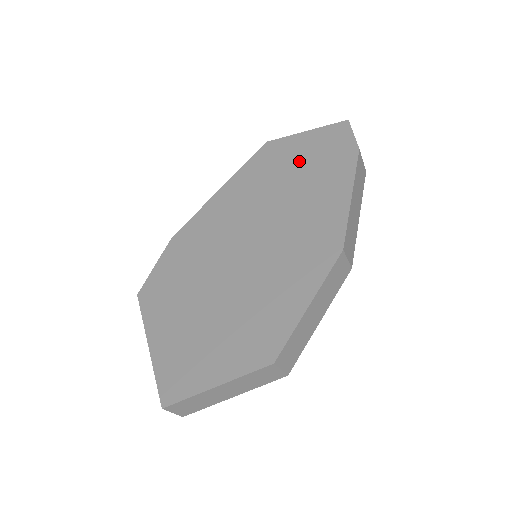
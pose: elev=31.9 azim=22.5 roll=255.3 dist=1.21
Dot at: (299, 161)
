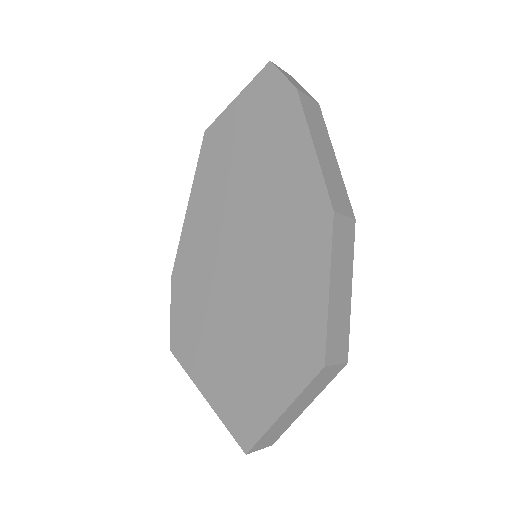
Dot at: (245, 135)
